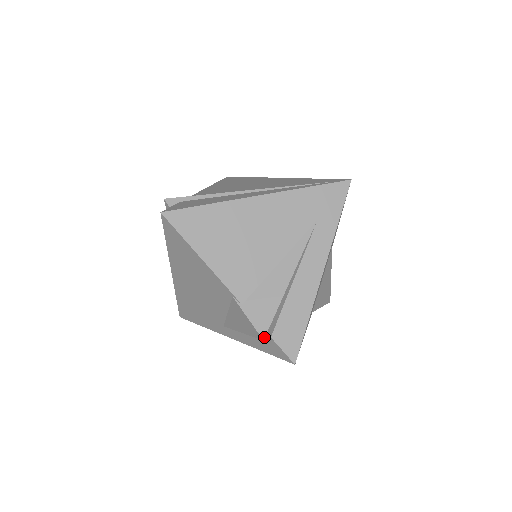
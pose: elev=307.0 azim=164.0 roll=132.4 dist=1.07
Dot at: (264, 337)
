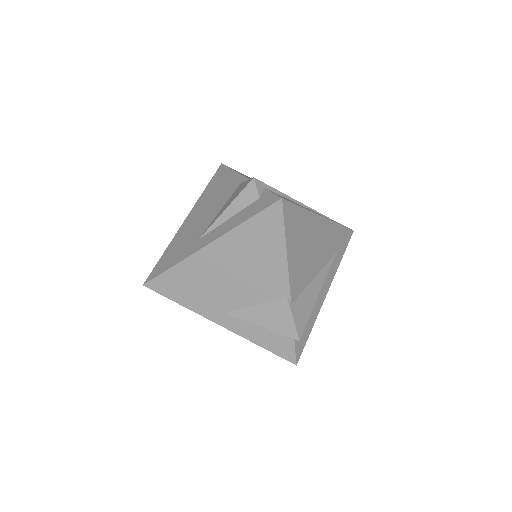
Dot at: (300, 338)
